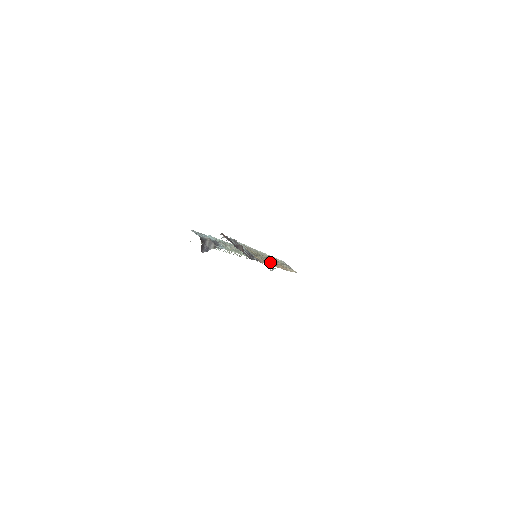
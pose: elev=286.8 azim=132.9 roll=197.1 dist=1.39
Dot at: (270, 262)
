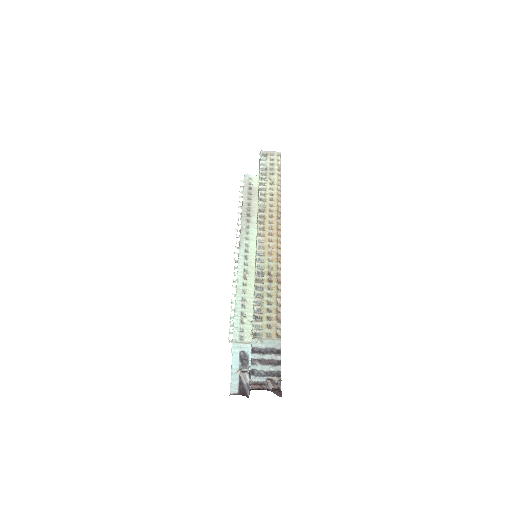
Dot at: (275, 277)
